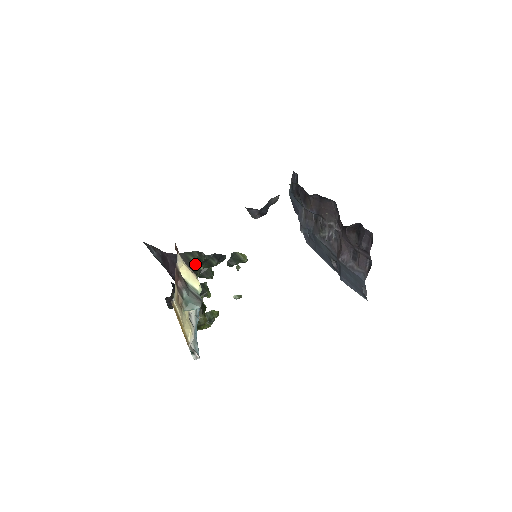
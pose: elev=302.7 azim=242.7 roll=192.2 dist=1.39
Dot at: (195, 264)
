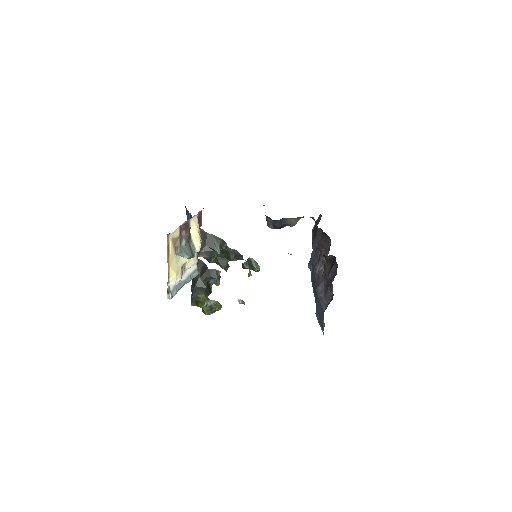
Dot at: (216, 247)
